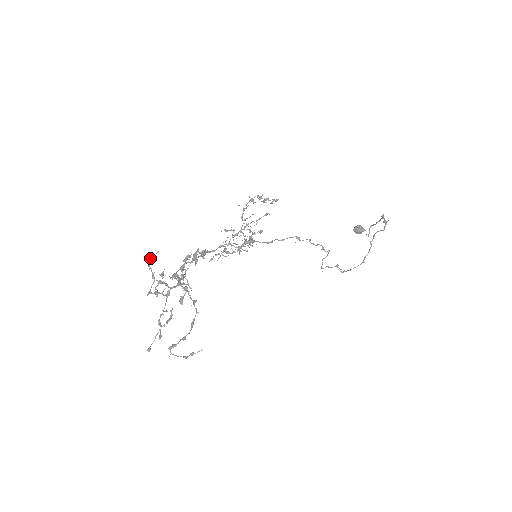
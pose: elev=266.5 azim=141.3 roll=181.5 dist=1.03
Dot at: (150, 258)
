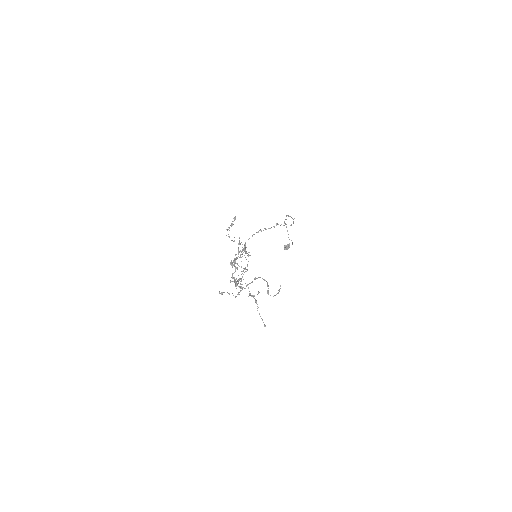
Dot at: (219, 293)
